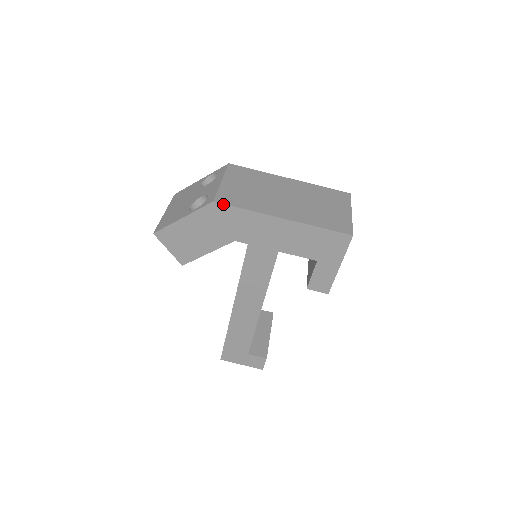
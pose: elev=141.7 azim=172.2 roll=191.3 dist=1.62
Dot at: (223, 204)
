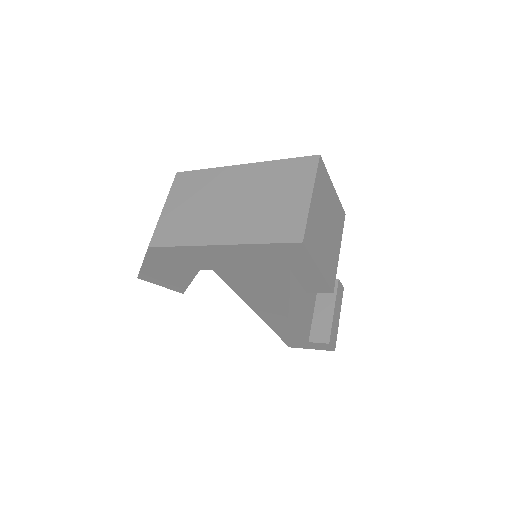
Dot at: (157, 247)
